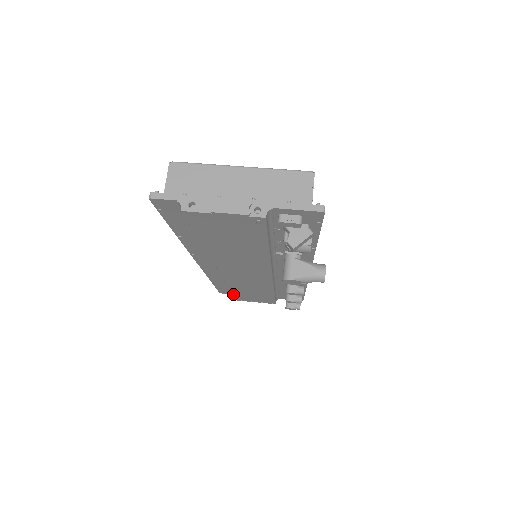
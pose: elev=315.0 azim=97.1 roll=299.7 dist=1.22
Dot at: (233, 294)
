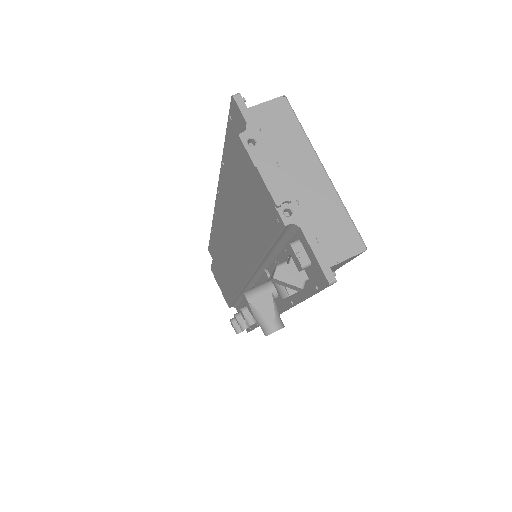
Dot at: occluded
